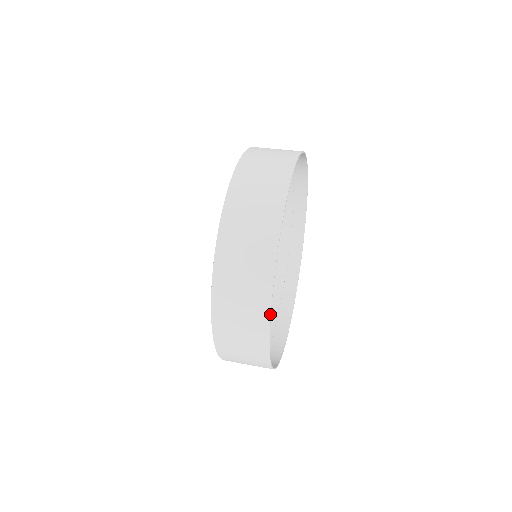
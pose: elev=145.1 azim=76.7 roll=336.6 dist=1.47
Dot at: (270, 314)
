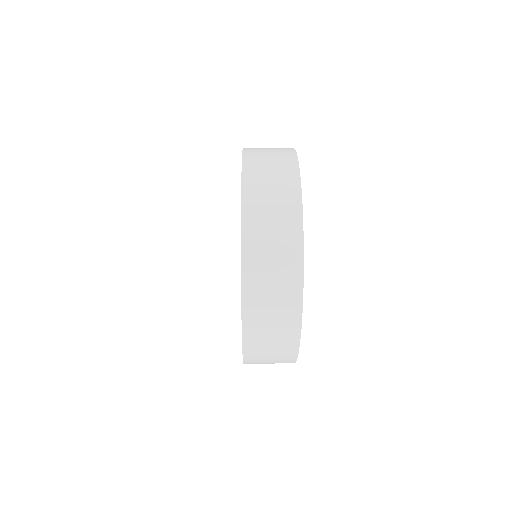
Dot at: (303, 257)
